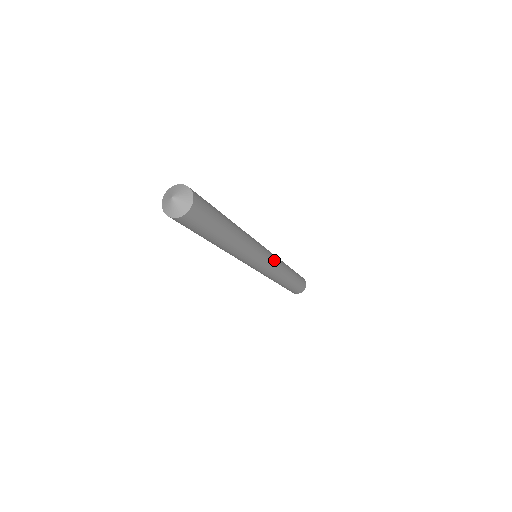
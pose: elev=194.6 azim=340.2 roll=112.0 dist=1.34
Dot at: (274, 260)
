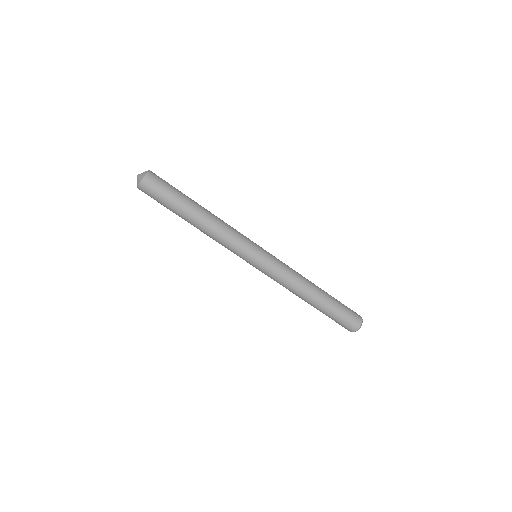
Dot at: (276, 258)
